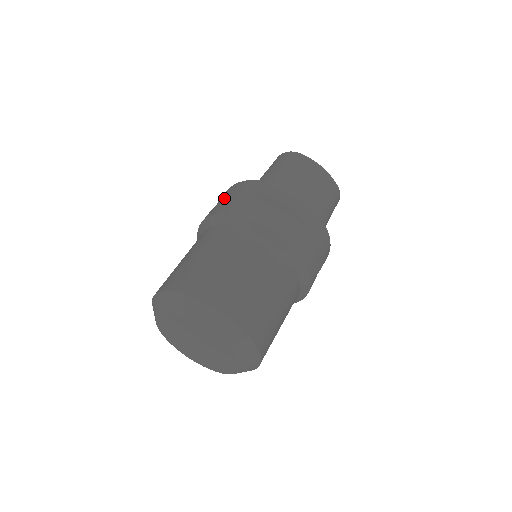
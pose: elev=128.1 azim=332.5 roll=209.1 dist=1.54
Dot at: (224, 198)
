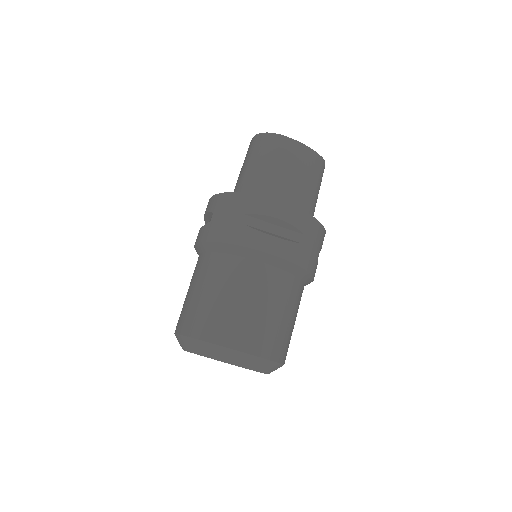
Dot at: (214, 216)
